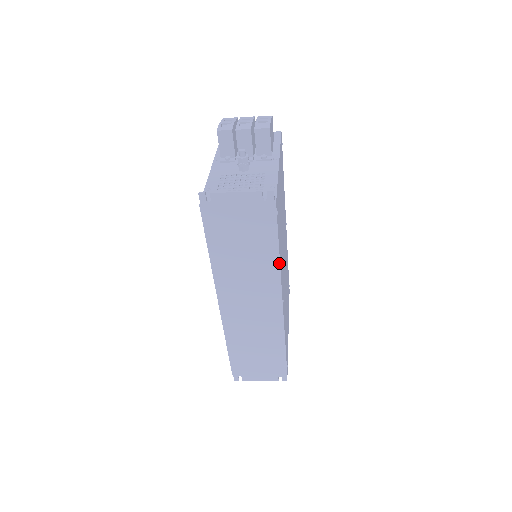
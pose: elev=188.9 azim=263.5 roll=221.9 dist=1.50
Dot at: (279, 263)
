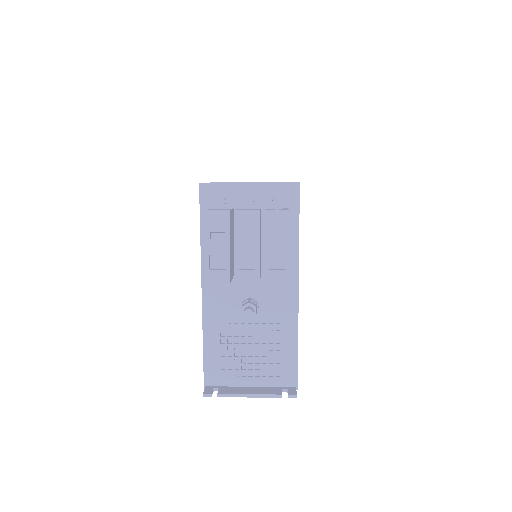
Dot at: occluded
